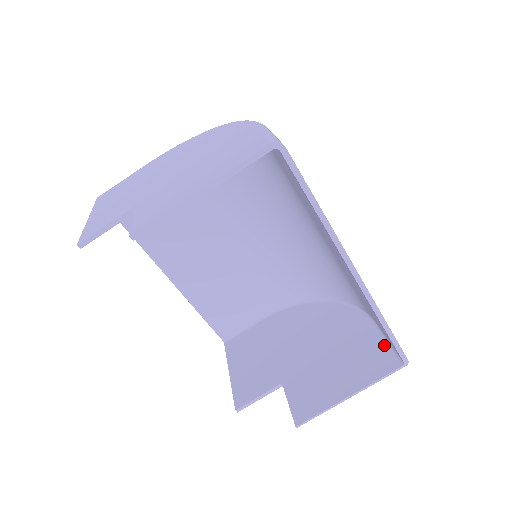
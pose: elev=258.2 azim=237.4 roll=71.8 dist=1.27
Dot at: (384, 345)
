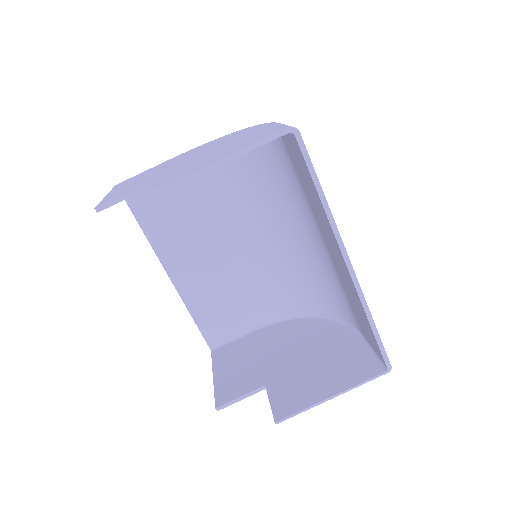
Dot at: (369, 354)
